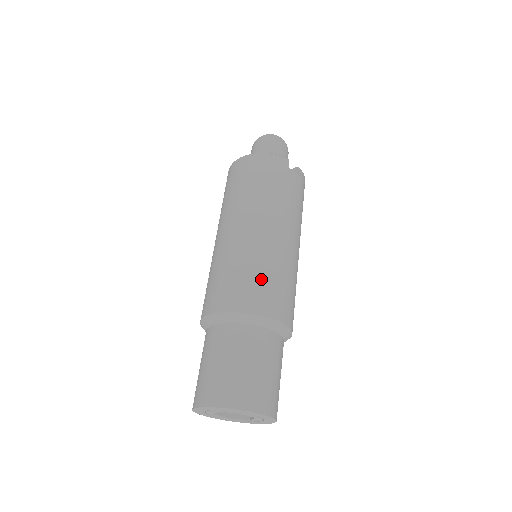
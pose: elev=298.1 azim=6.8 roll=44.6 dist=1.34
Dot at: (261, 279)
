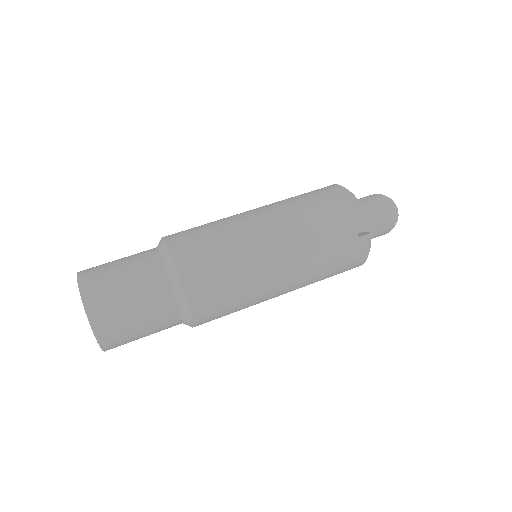
Dot at: (212, 249)
